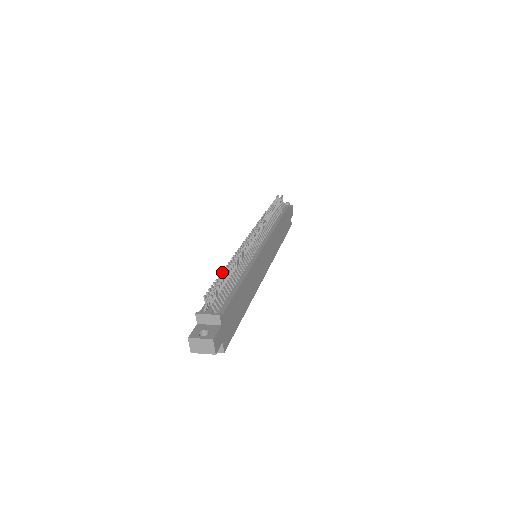
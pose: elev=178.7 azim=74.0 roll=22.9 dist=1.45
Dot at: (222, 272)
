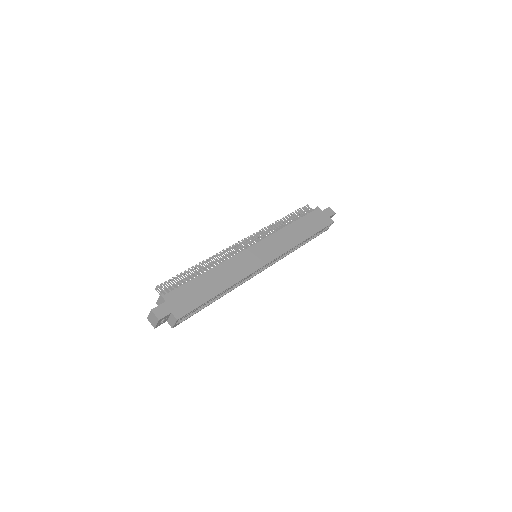
Dot at: (186, 272)
